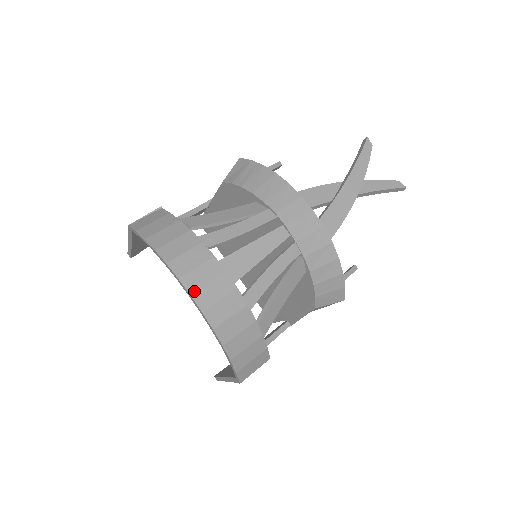
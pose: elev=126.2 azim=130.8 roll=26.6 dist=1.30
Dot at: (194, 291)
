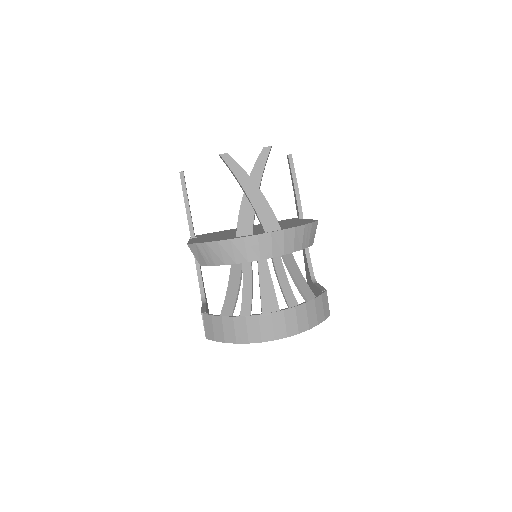
Dot at: (273, 337)
